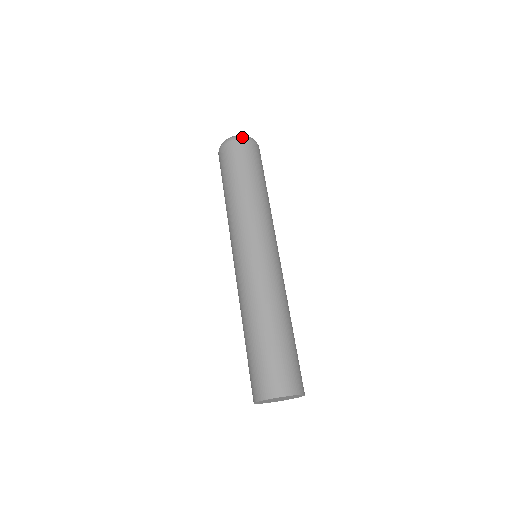
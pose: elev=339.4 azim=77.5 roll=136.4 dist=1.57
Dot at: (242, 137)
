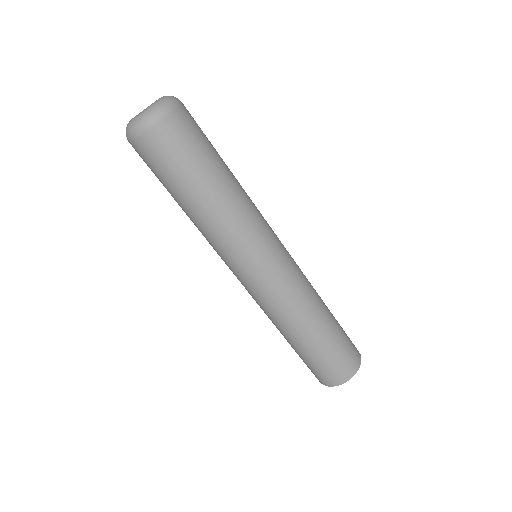
Dot at: (167, 110)
